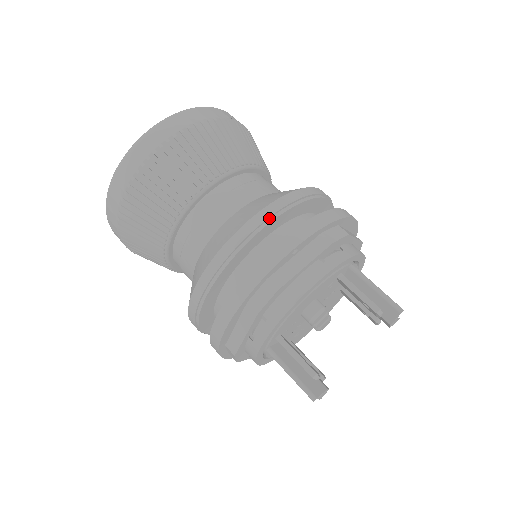
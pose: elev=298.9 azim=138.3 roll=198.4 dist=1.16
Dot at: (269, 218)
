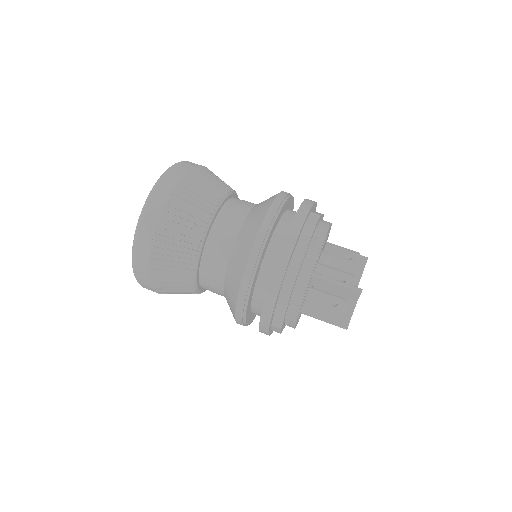
Dot at: occluded
